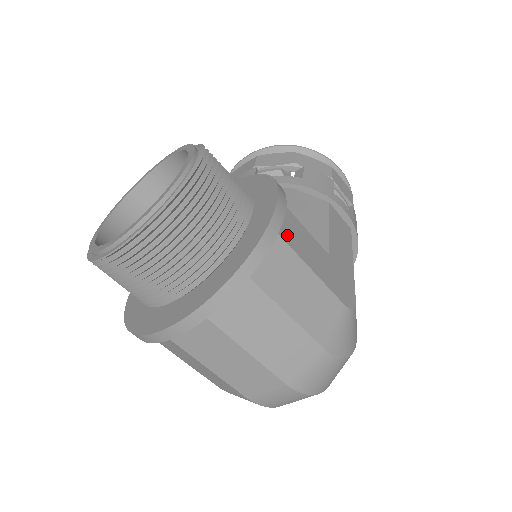
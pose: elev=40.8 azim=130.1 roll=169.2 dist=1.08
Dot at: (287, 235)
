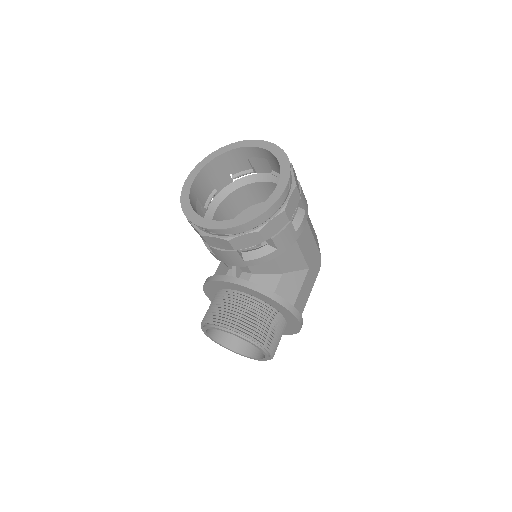
Dot at: (301, 310)
